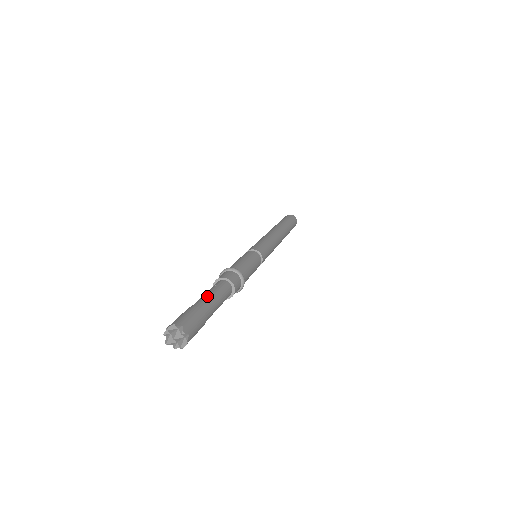
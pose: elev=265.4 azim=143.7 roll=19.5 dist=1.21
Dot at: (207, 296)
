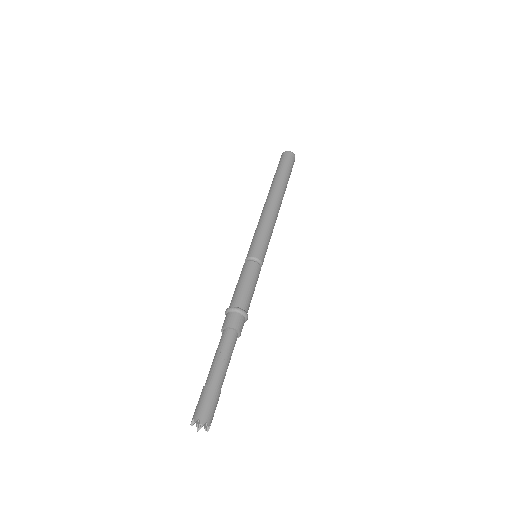
Dot at: (226, 367)
